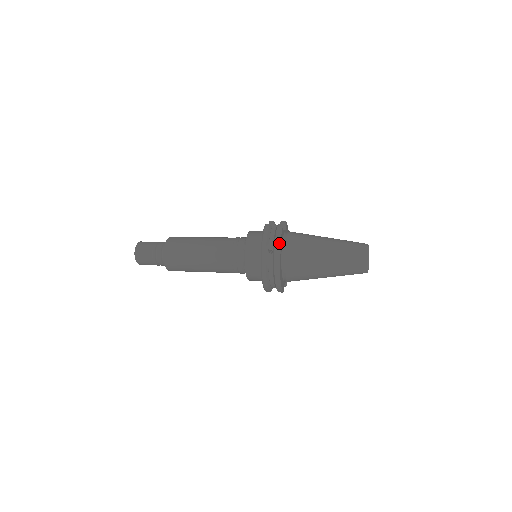
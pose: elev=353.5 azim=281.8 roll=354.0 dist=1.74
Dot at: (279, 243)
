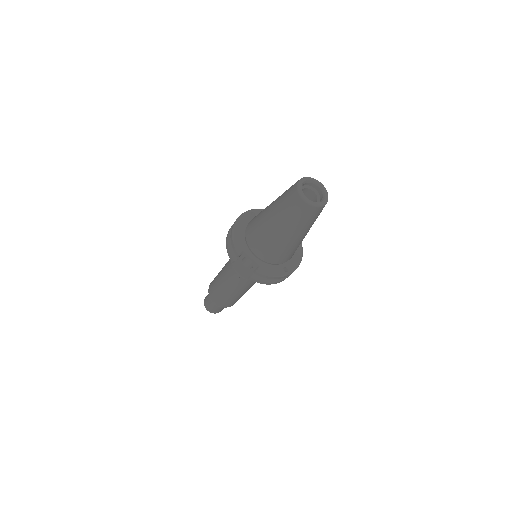
Dot at: (257, 209)
